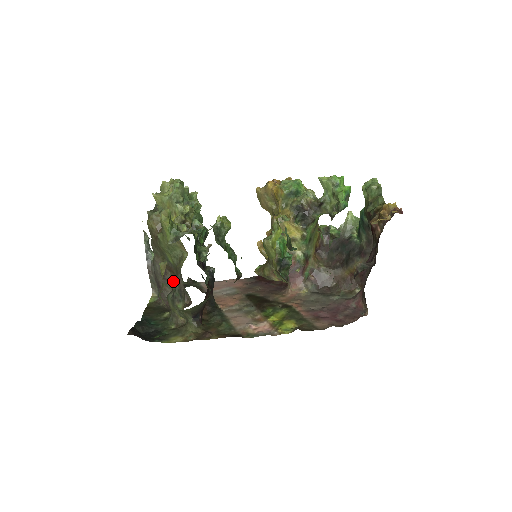
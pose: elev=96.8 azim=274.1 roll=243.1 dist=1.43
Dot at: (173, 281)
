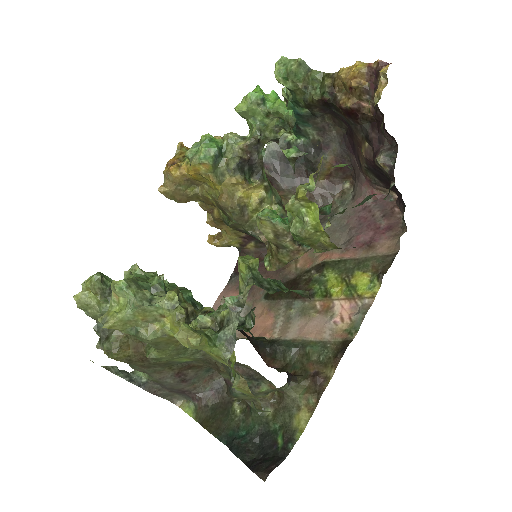
Dot at: (199, 372)
